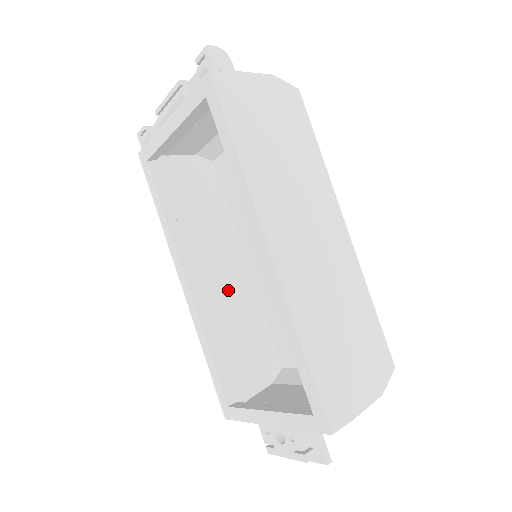
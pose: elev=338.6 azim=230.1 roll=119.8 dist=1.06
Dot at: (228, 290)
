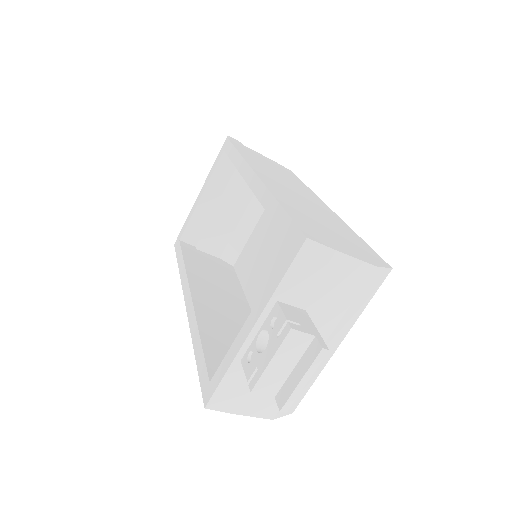
Dot at: (232, 322)
